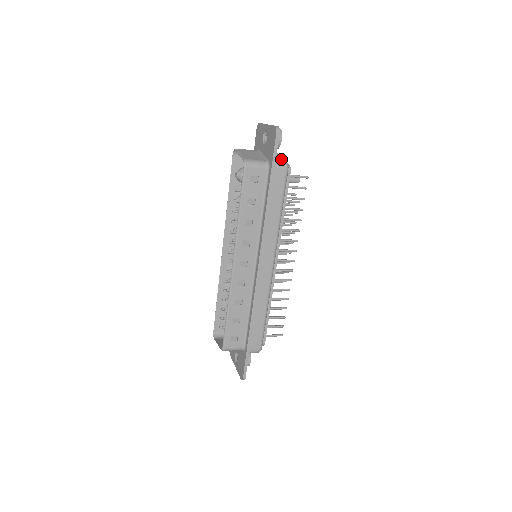
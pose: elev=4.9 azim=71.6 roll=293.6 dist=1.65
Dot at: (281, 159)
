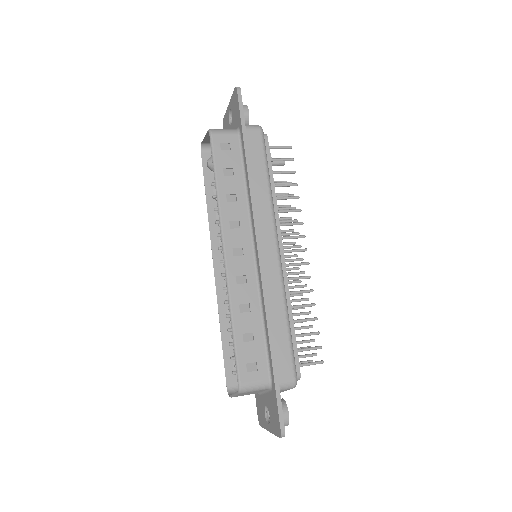
Dot at: occluded
